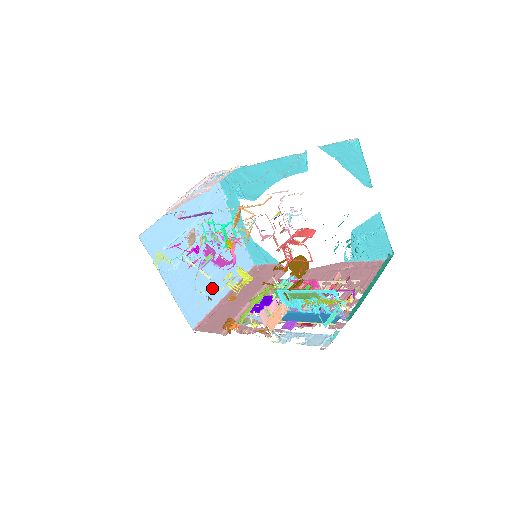
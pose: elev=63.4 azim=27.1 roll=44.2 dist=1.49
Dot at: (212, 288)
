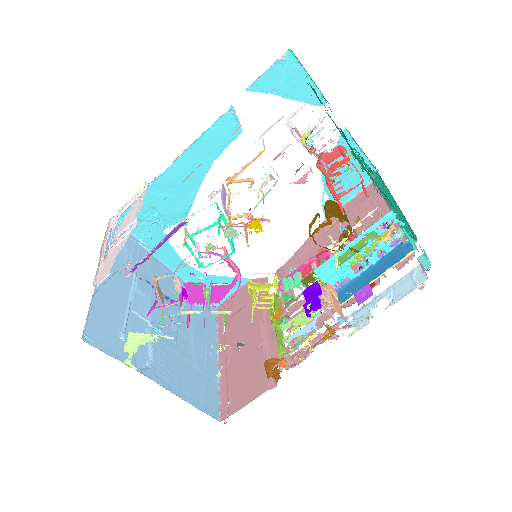
Dot at: (201, 357)
